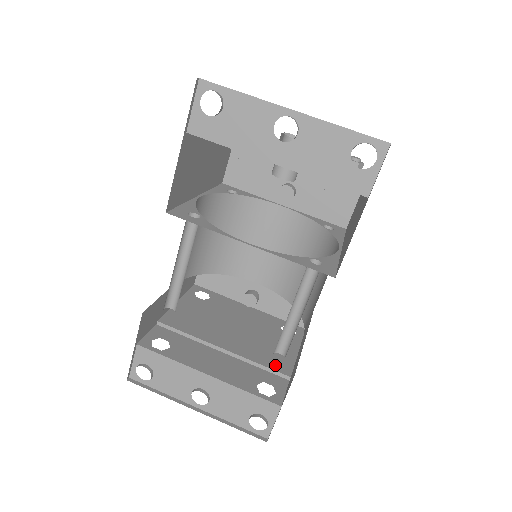
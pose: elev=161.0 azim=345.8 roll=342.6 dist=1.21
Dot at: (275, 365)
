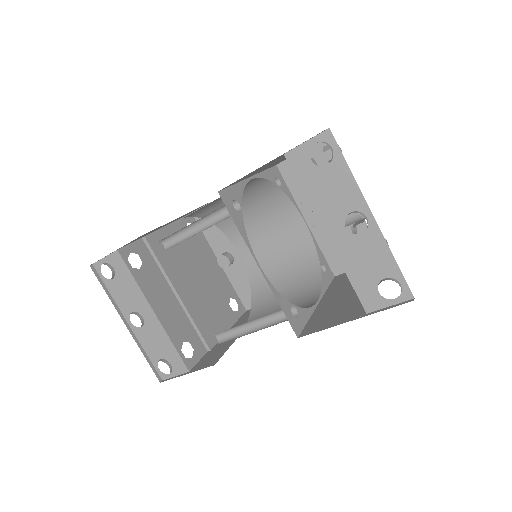
Dot at: (206, 333)
